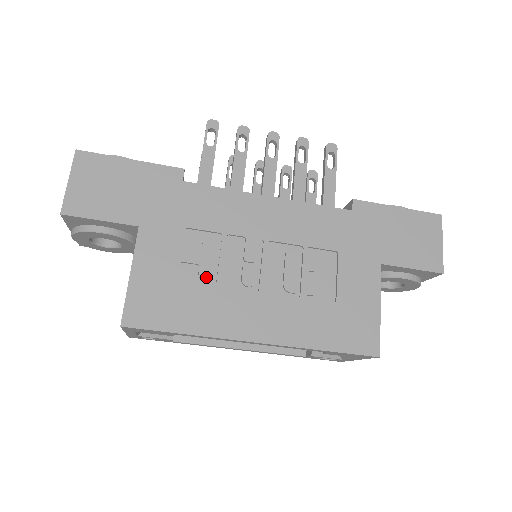
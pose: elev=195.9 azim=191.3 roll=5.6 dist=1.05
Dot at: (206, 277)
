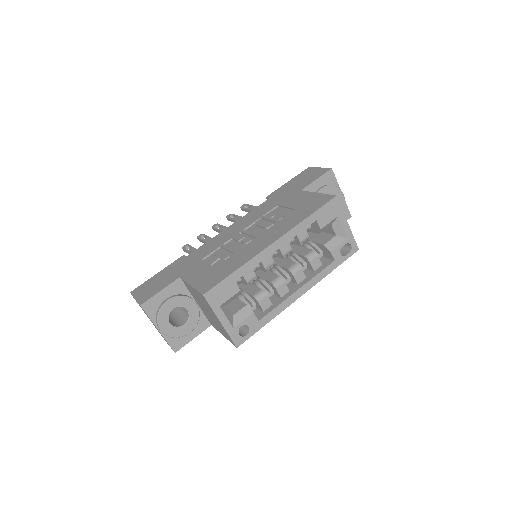
Dot at: (227, 256)
